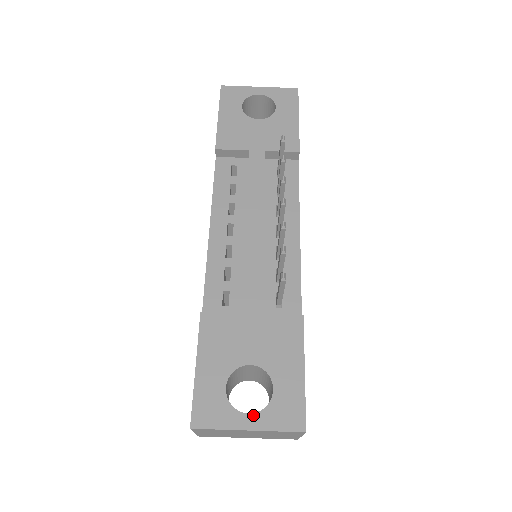
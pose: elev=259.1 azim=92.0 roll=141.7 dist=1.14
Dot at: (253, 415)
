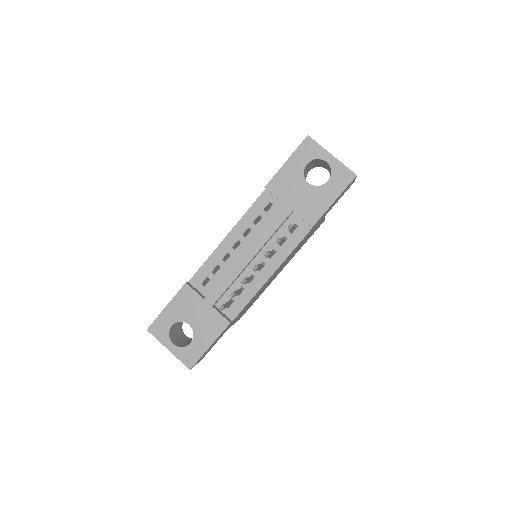
Dot at: (174, 346)
